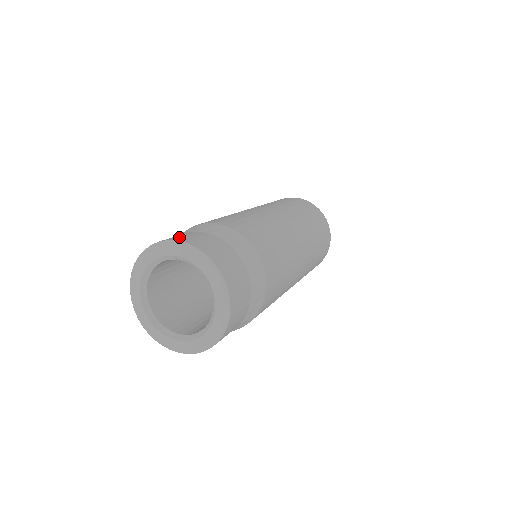
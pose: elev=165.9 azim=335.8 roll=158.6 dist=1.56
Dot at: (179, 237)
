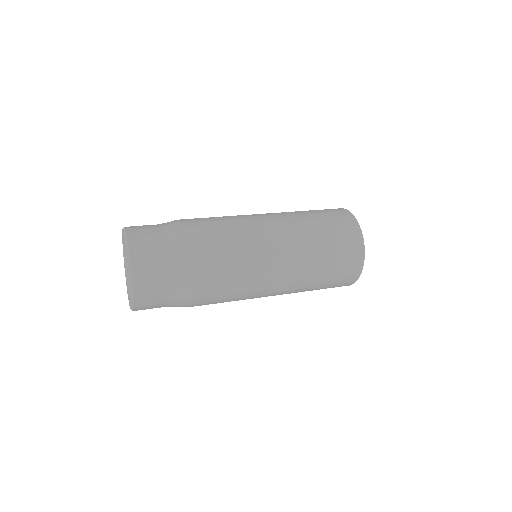
Dot at: (134, 226)
